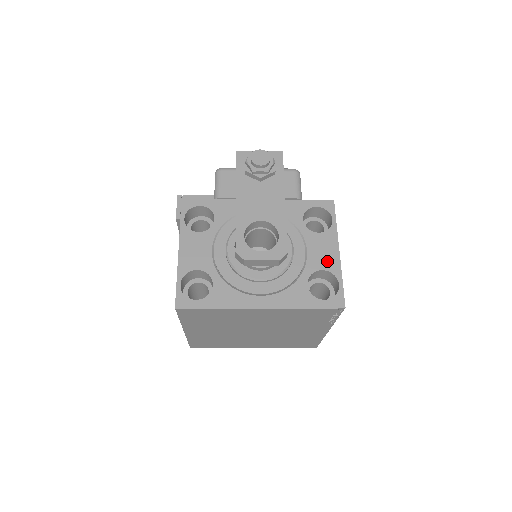
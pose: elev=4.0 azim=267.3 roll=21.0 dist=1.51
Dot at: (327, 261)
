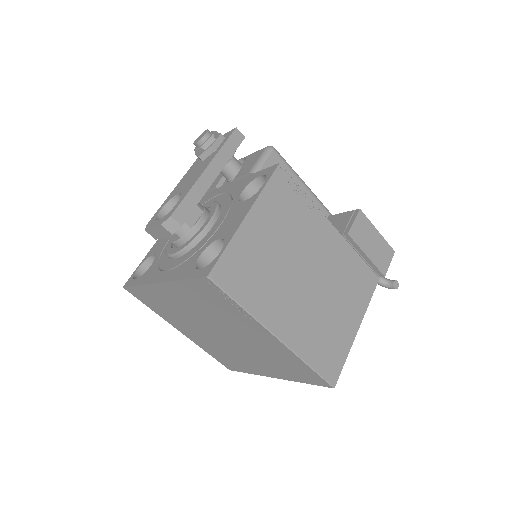
Dot at: (229, 228)
